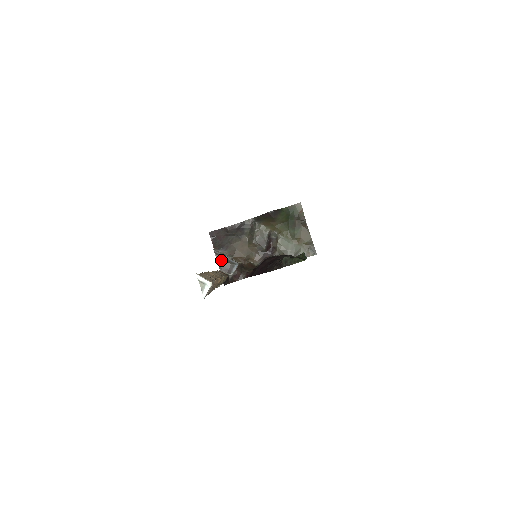
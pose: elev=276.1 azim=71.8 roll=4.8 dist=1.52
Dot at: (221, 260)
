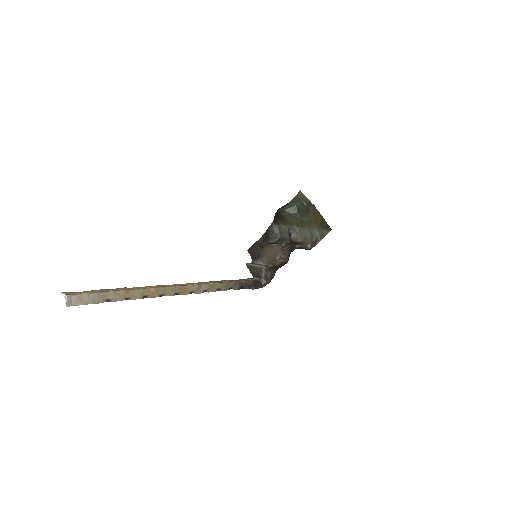
Dot at: (252, 269)
